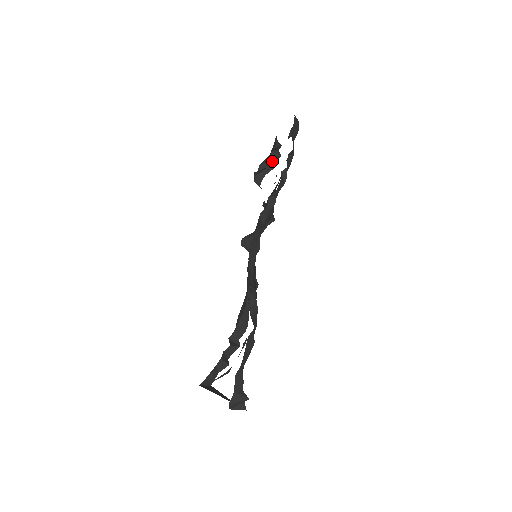
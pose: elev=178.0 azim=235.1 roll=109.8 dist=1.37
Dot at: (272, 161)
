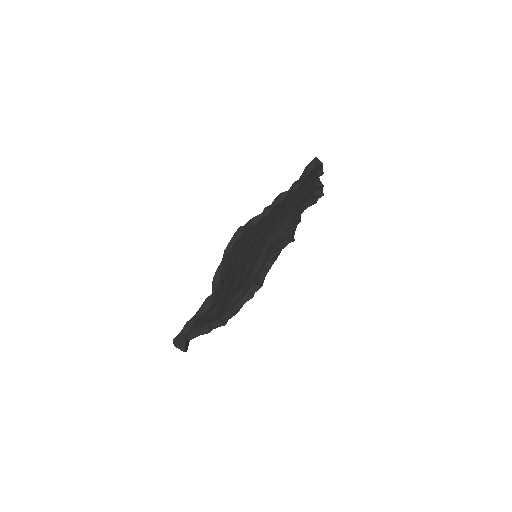
Dot at: (316, 198)
